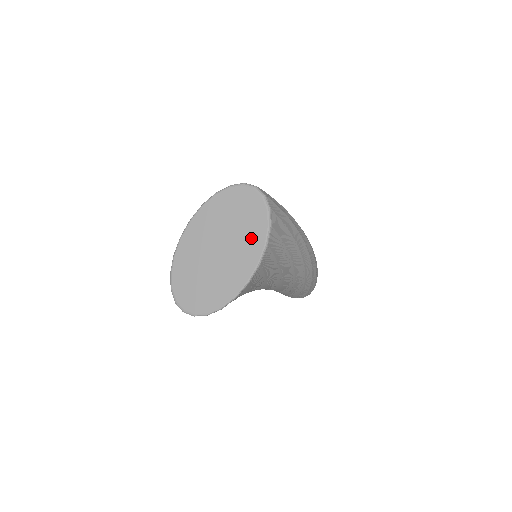
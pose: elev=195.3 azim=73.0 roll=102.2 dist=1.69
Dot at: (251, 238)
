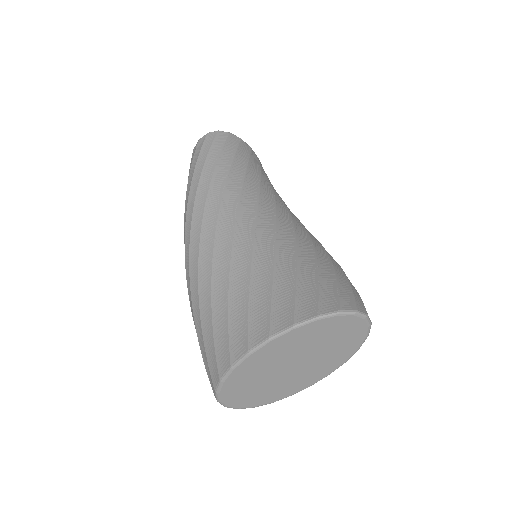
Dot at: (334, 358)
